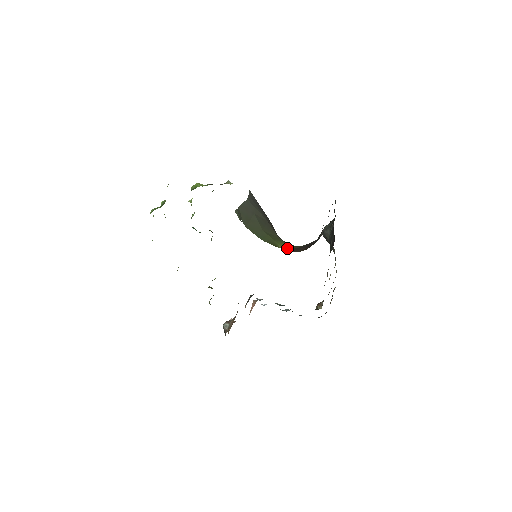
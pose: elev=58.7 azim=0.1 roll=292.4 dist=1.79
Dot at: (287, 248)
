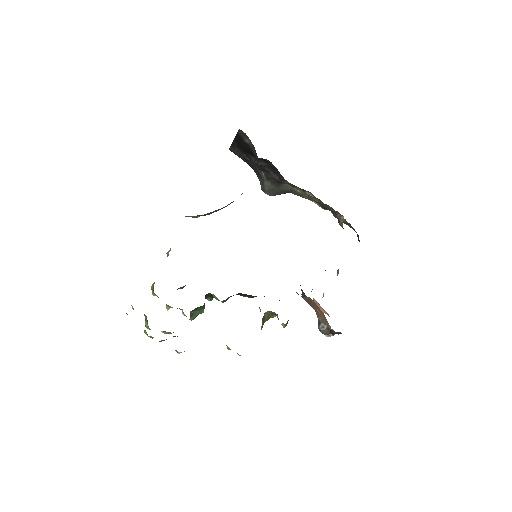
Dot at: occluded
